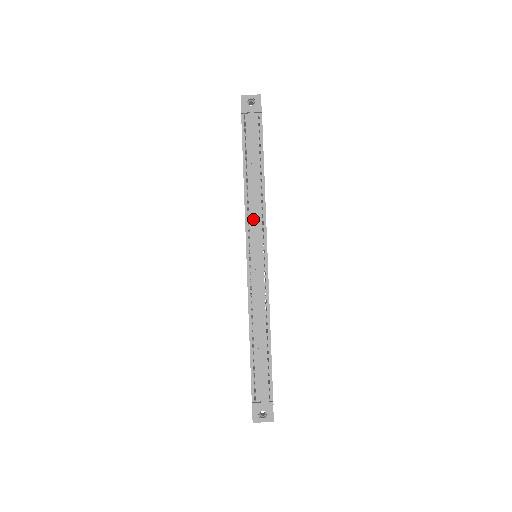
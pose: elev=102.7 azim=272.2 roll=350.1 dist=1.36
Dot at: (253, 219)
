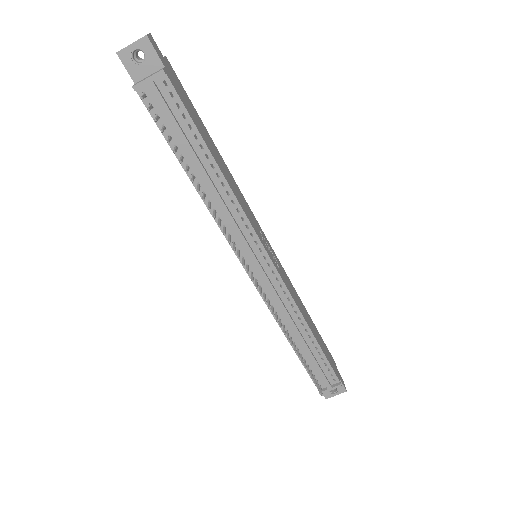
Dot at: (232, 228)
